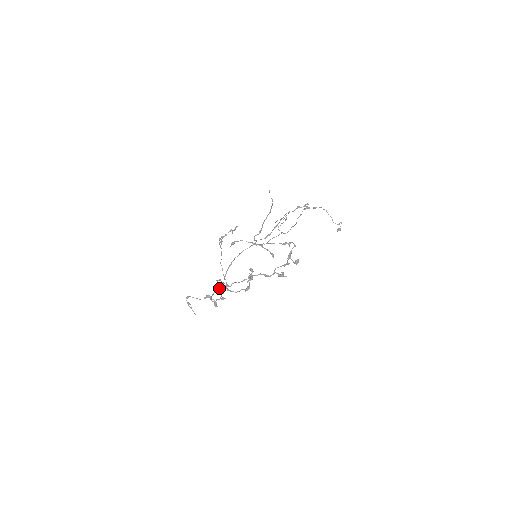
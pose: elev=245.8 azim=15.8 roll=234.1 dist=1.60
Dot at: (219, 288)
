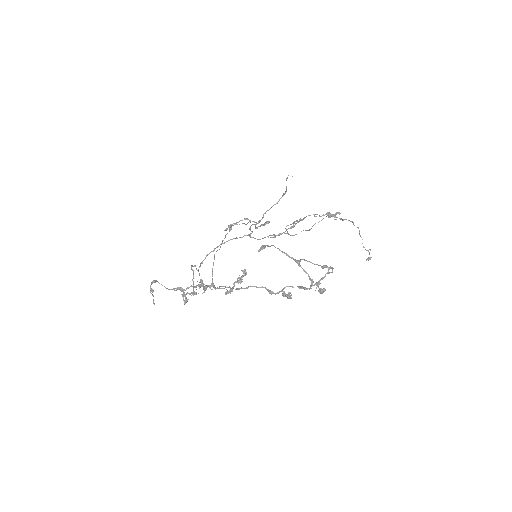
Dot at: (200, 285)
